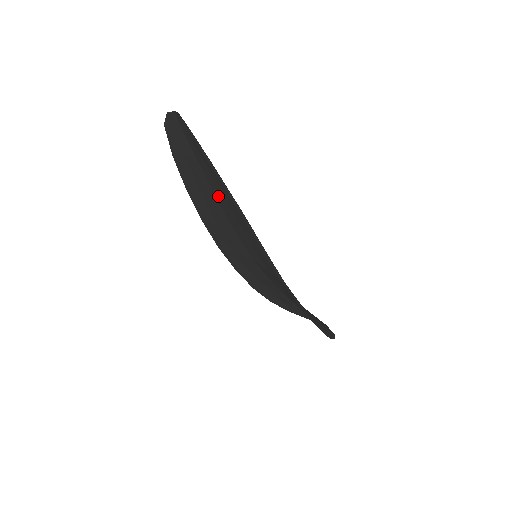
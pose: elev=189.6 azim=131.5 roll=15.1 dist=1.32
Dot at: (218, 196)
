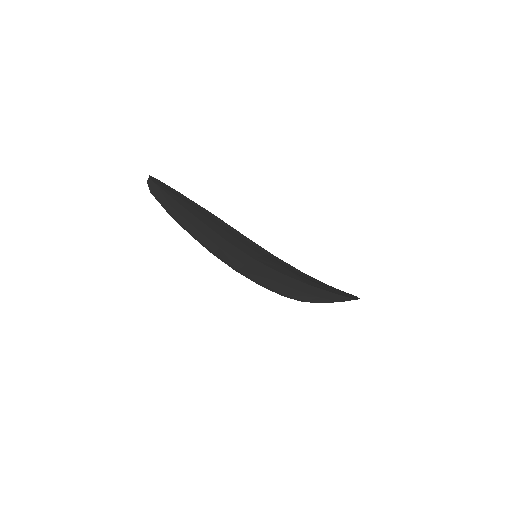
Dot at: (202, 219)
